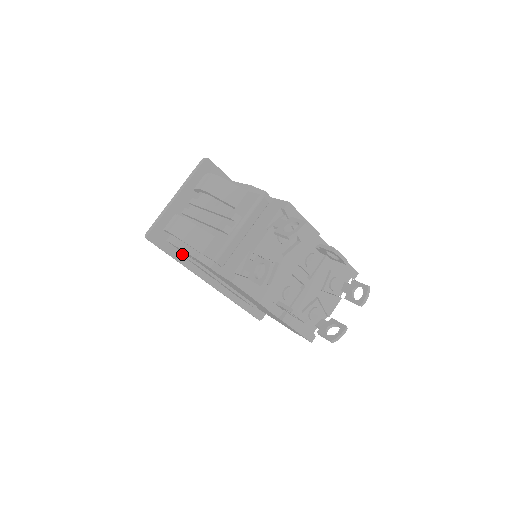
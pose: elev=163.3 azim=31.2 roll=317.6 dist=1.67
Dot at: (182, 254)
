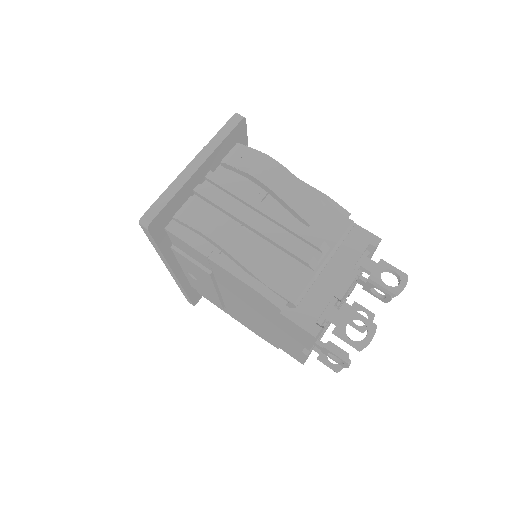
Dot at: (170, 244)
